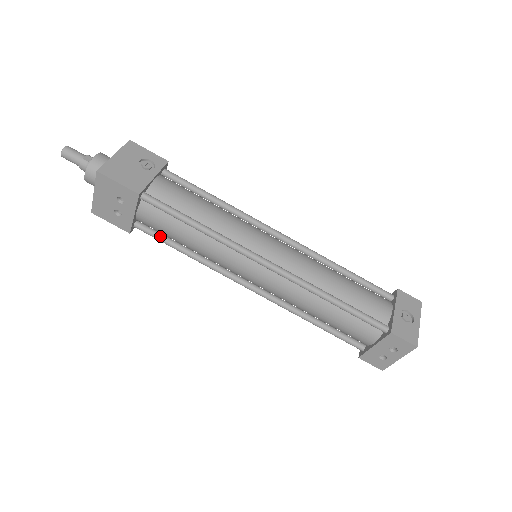
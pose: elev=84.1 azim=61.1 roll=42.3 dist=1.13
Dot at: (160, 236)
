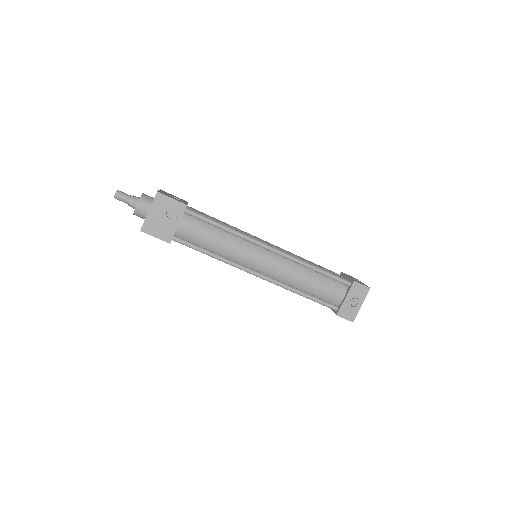
Dot at: occluded
